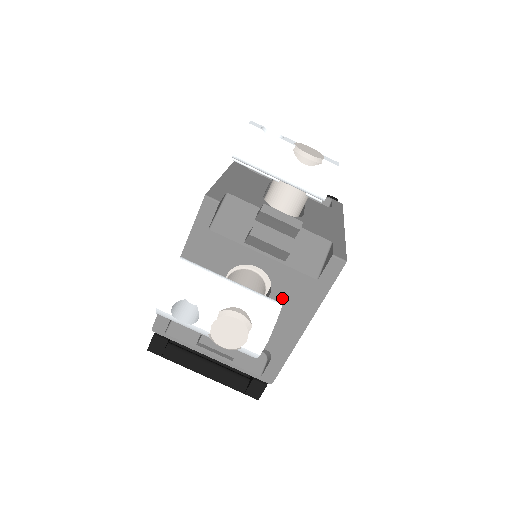
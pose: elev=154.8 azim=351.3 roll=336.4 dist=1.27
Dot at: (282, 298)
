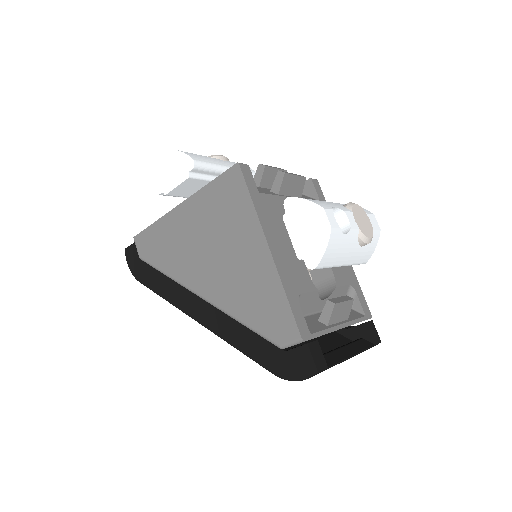
Dot at: occluded
